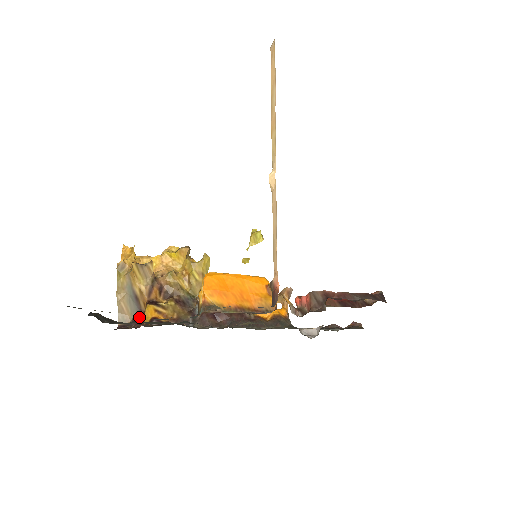
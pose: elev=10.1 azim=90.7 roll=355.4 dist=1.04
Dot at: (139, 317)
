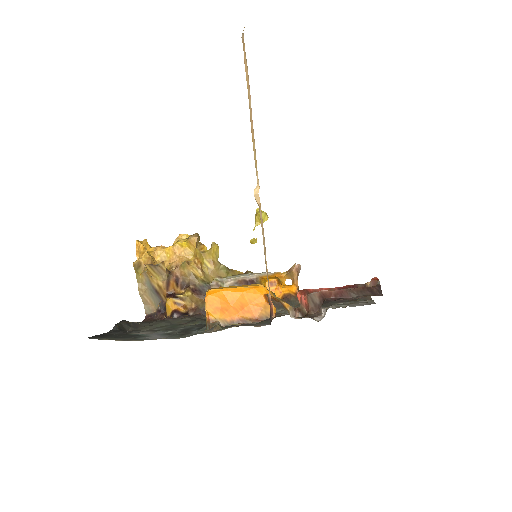
Dot at: (162, 307)
